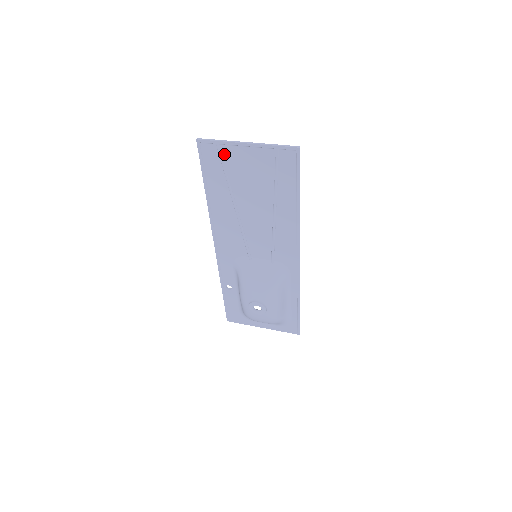
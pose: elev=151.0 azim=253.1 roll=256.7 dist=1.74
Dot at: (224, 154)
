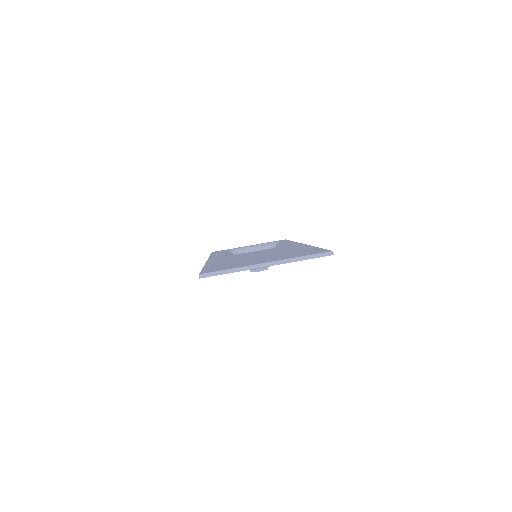
Dot at: occluded
